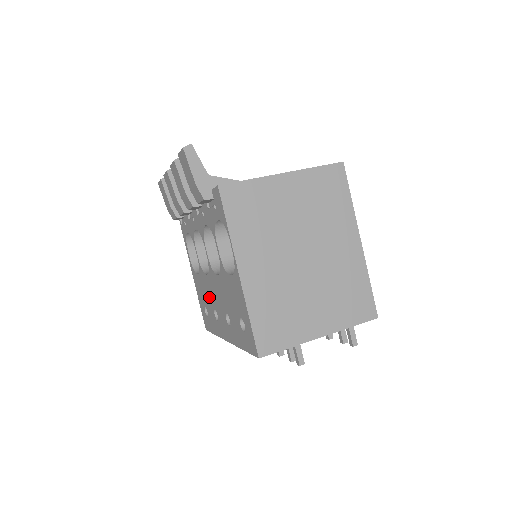
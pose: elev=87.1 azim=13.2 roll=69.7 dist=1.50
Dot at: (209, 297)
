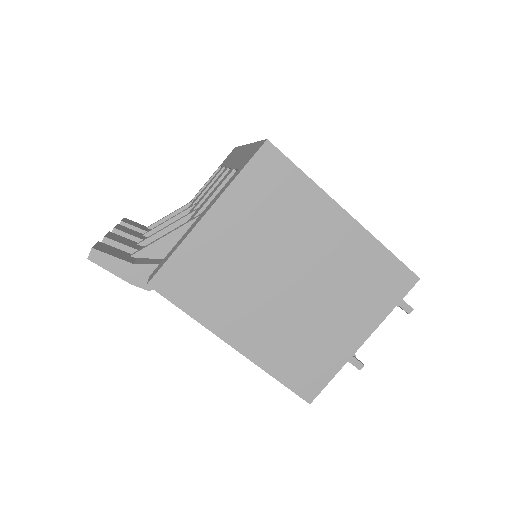
Dot at: occluded
